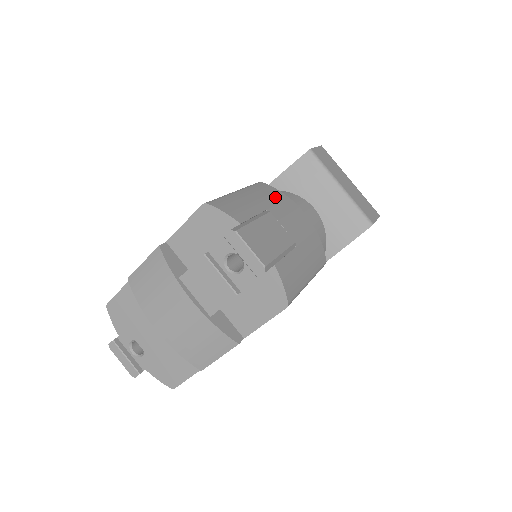
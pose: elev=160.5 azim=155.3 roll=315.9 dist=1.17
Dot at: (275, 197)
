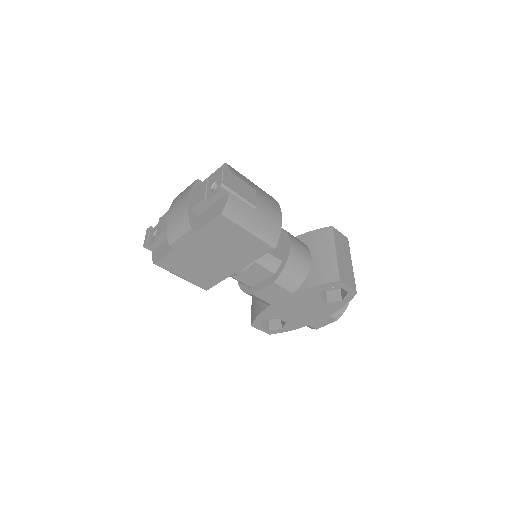
Dot at: (271, 199)
